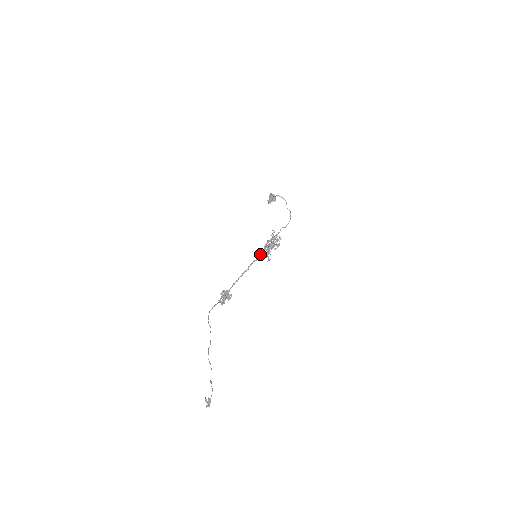
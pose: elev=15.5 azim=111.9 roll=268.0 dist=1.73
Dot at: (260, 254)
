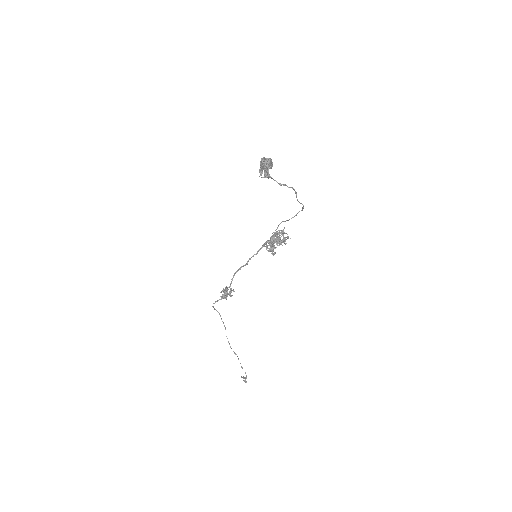
Dot at: occluded
